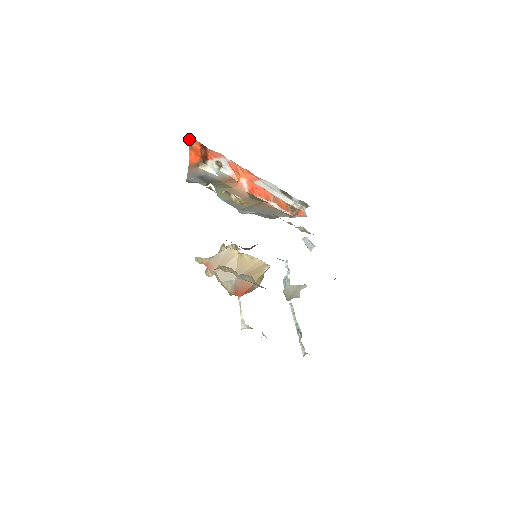
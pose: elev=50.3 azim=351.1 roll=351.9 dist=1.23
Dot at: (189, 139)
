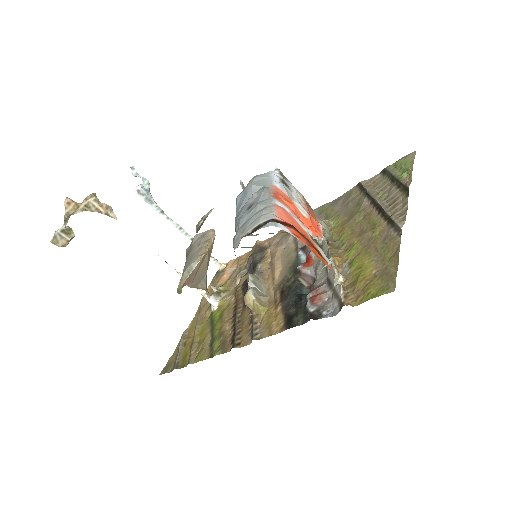
Dot at: (305, 244)
